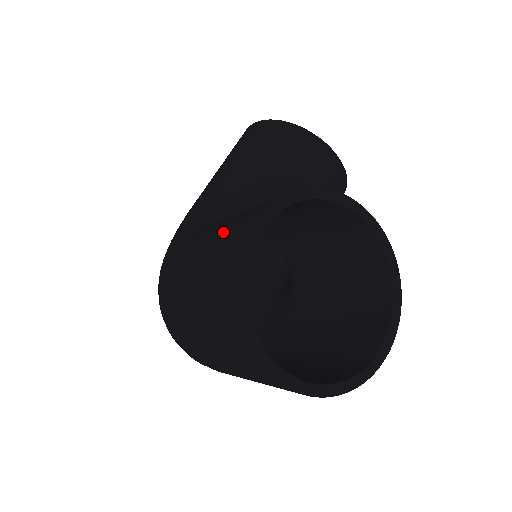
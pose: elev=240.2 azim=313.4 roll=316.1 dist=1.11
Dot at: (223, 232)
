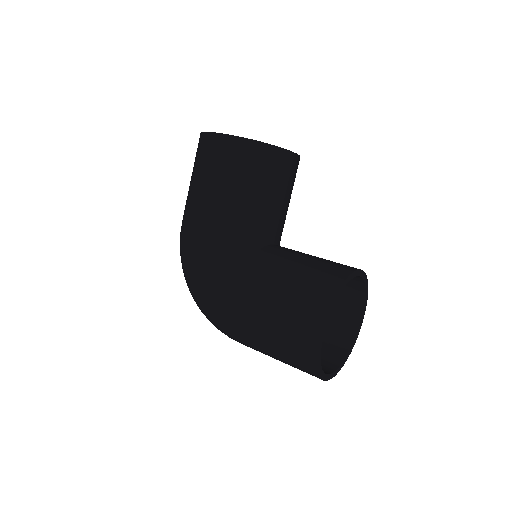
Dot at: (287, 317)
